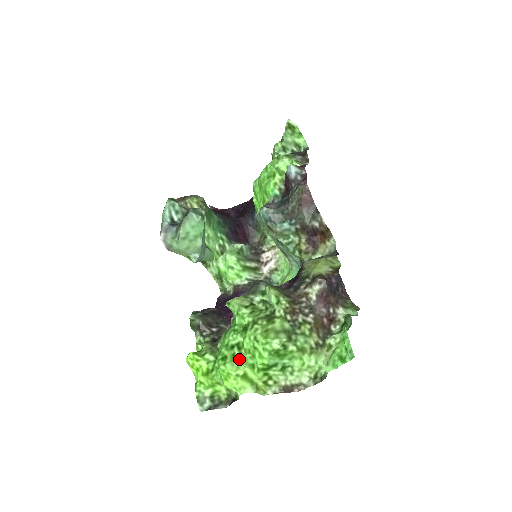
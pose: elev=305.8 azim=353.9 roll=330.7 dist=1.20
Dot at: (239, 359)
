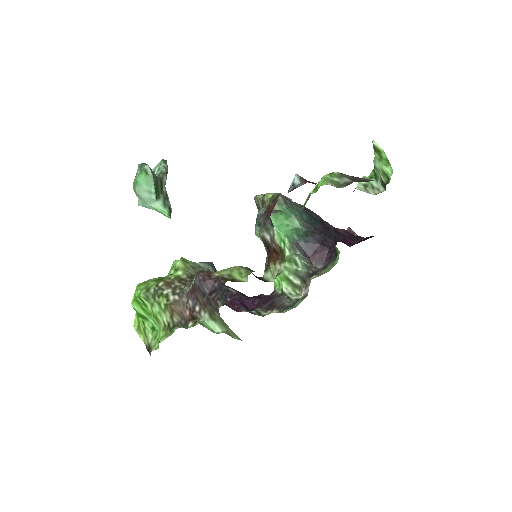
Dot at: occluded
